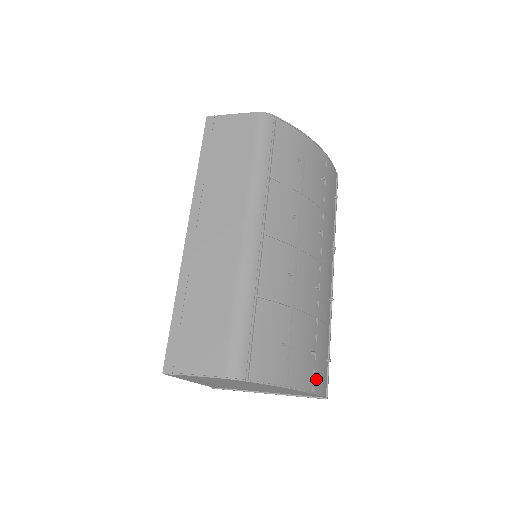
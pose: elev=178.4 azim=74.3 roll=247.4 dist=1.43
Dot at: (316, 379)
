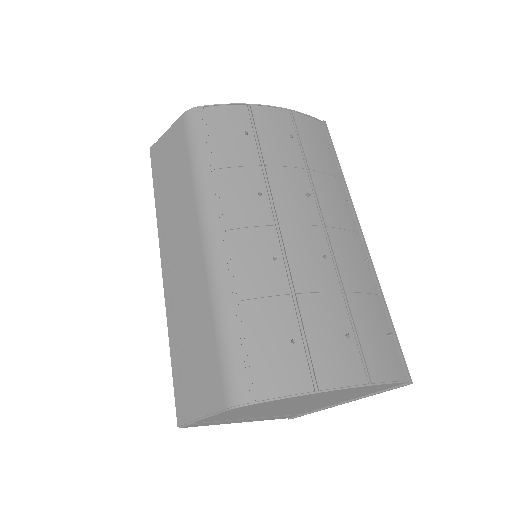
Dot at: (371, 365)
